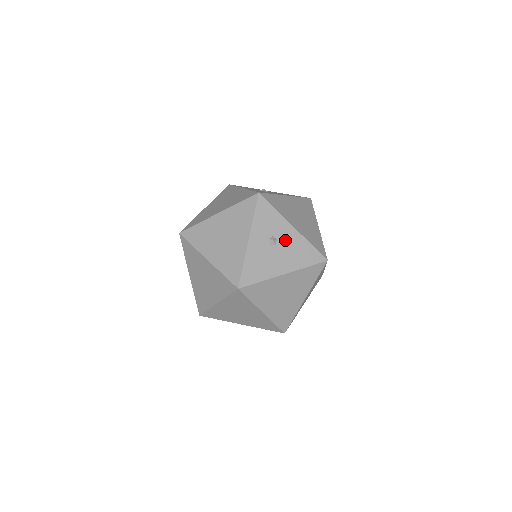
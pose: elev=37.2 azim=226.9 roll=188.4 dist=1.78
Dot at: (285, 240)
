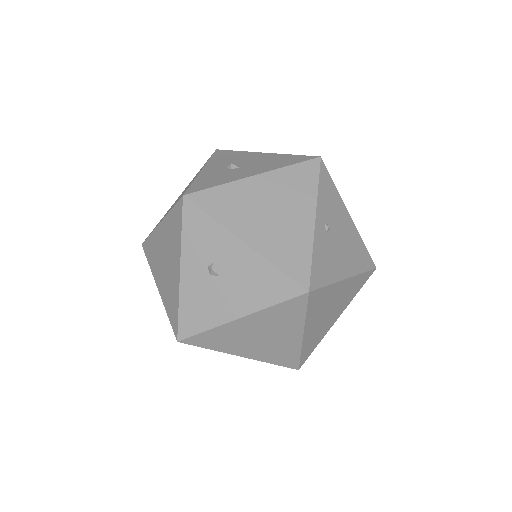
Dot at: (233, 266)
